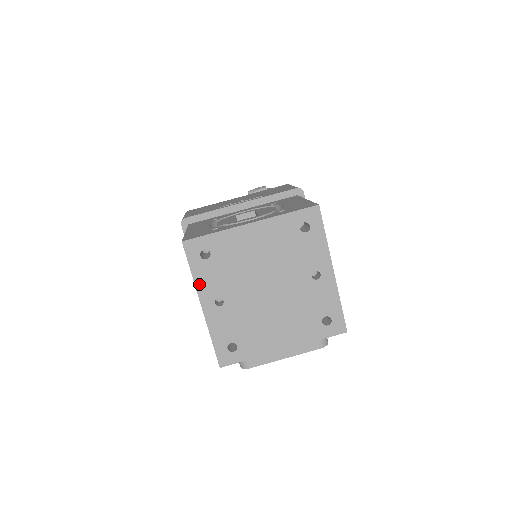
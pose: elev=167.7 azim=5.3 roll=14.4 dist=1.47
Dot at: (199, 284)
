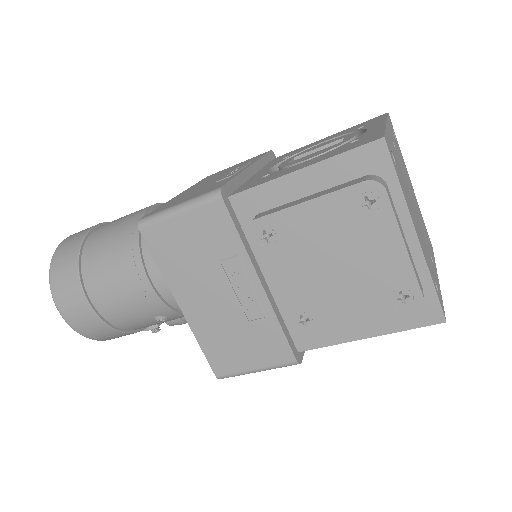
Dot at: (389, 124)
